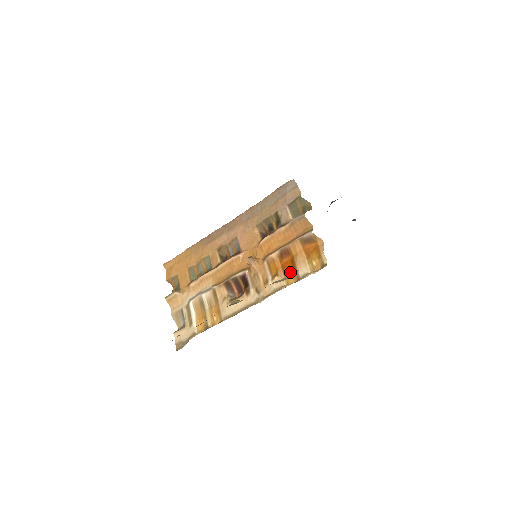
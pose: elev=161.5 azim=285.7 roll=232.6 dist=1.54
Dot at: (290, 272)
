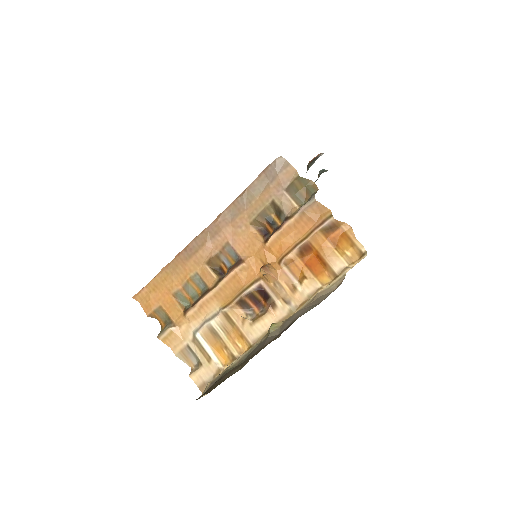
Dot at: (320, 270)
